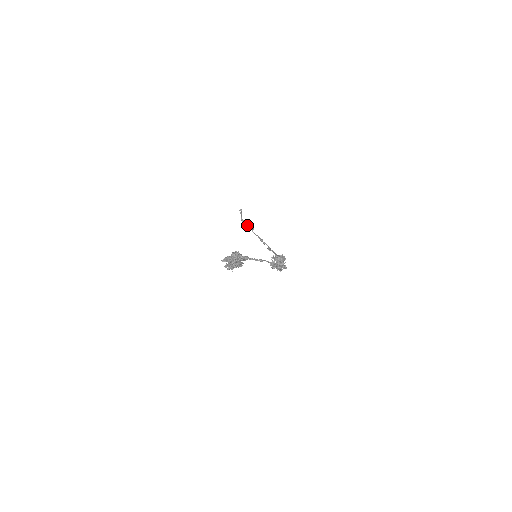
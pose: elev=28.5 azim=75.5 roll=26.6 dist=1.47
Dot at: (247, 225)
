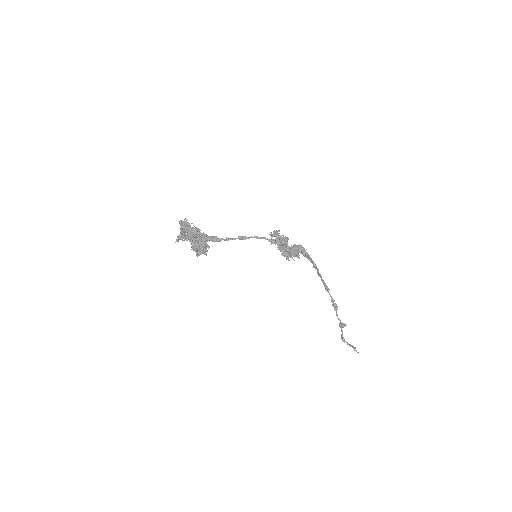
Dot at: (341, 331)
